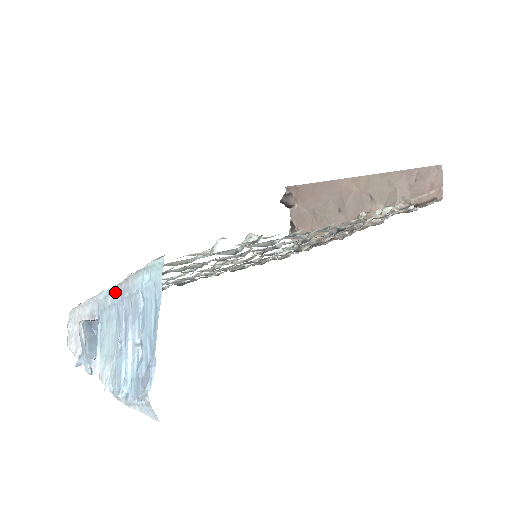
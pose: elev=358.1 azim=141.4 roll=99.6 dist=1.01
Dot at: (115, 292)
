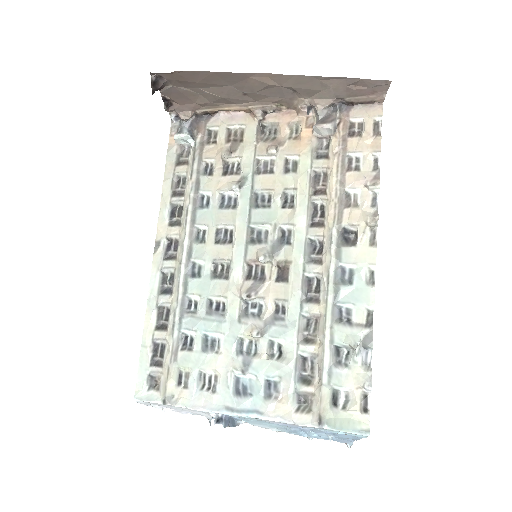
Dot at: (272, 422)
